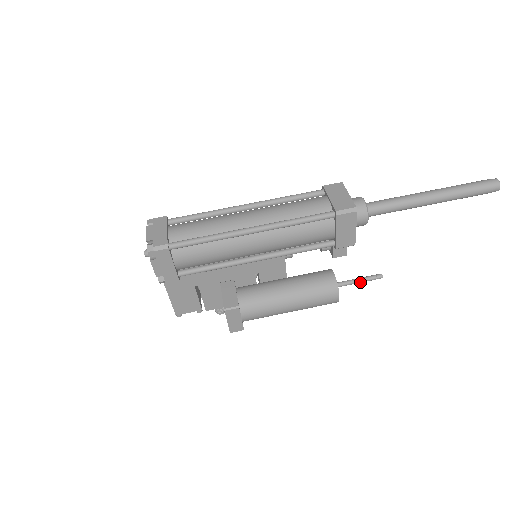
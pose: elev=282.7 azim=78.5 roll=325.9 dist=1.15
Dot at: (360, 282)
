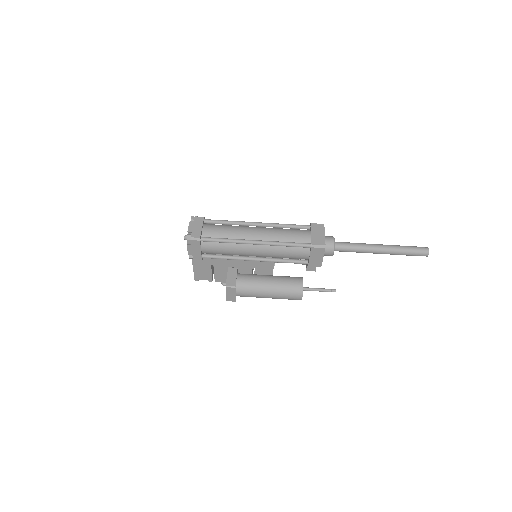
Dot at: (320, 291)
